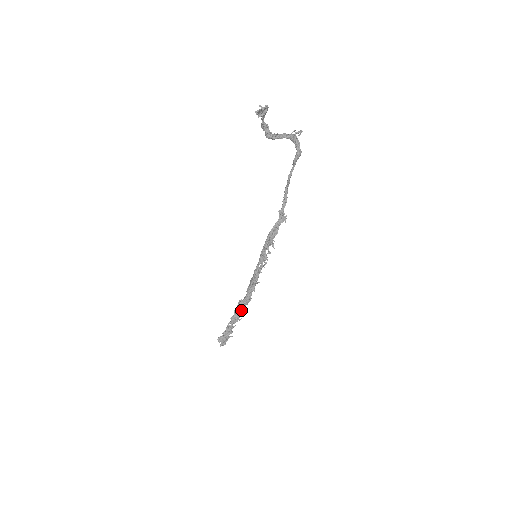
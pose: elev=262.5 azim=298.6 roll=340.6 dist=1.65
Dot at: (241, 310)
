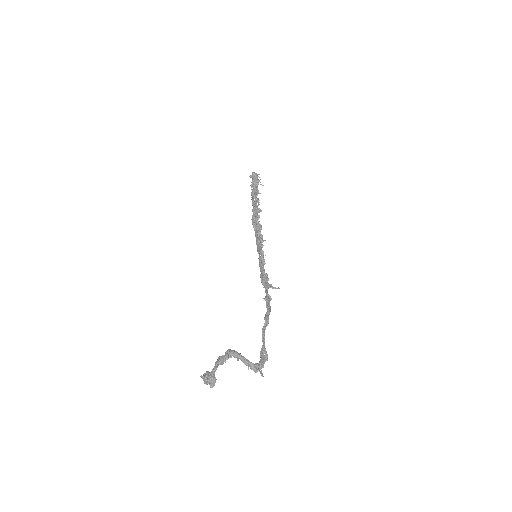
Dot at: occluded
